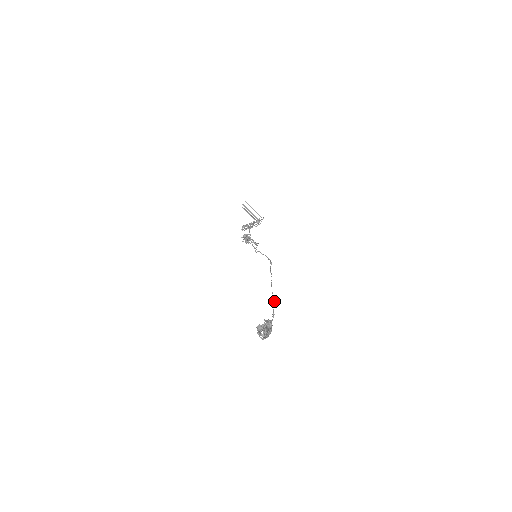
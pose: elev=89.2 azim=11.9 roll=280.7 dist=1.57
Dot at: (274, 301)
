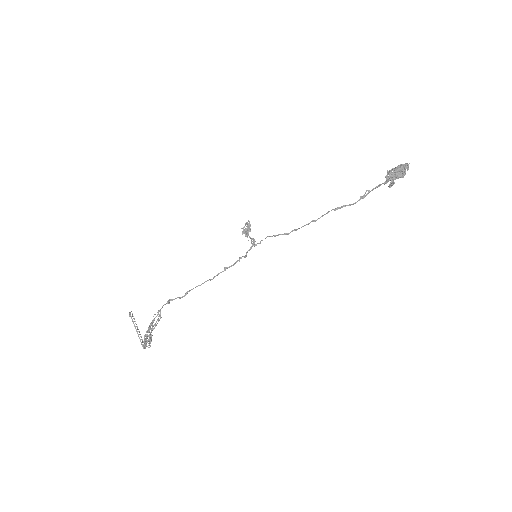
Dot at: (360, 198)
